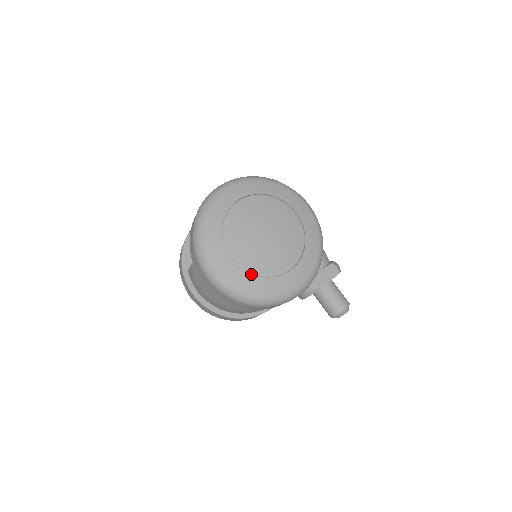
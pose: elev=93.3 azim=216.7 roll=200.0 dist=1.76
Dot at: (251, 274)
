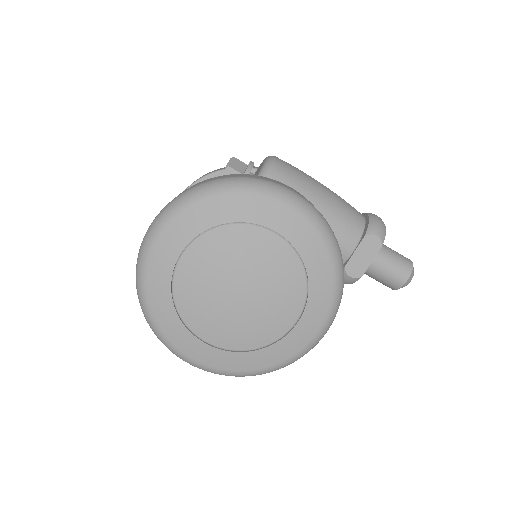
Dot at: (244, 352)
